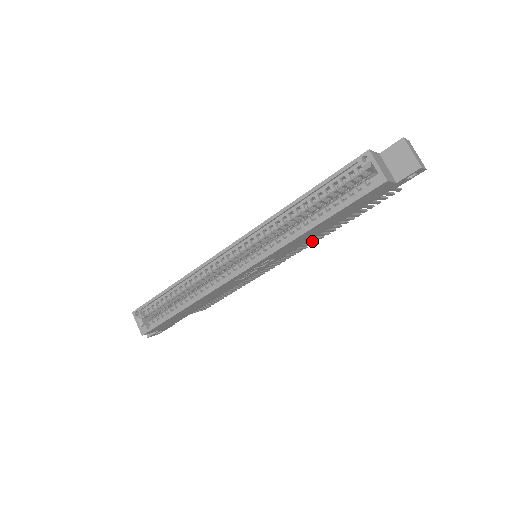
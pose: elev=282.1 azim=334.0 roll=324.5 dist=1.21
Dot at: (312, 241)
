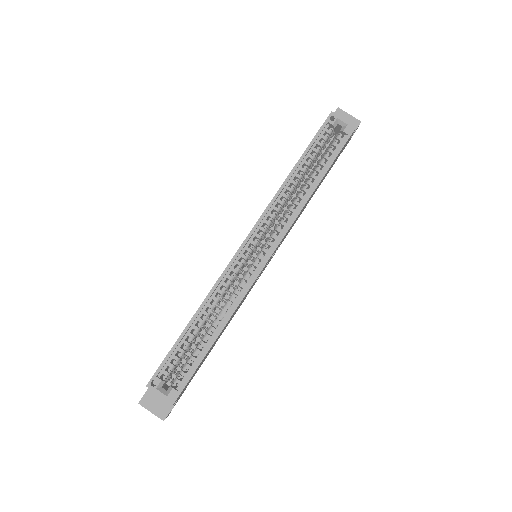
Dot at: occluded
